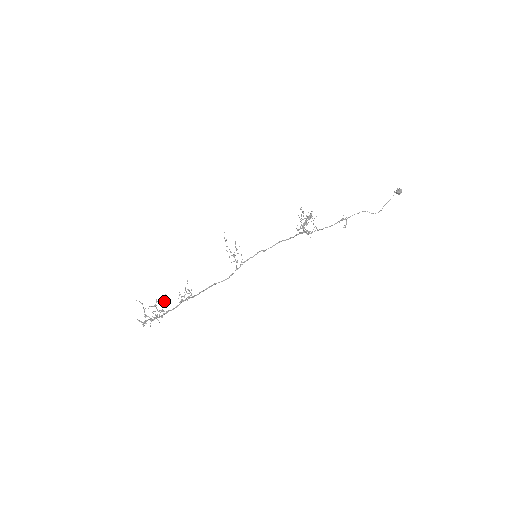
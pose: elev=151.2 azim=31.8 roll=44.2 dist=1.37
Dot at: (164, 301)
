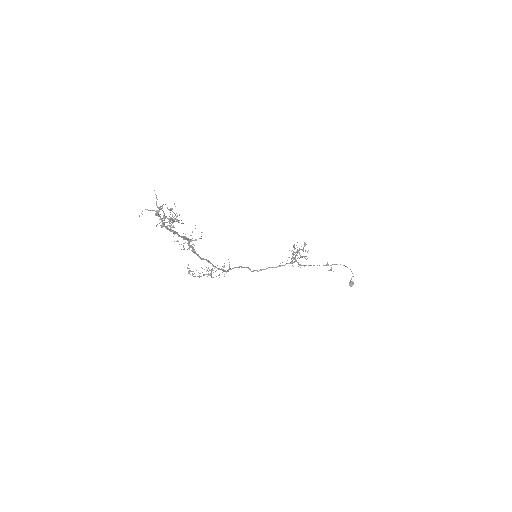
Dot at: (173, 221)
